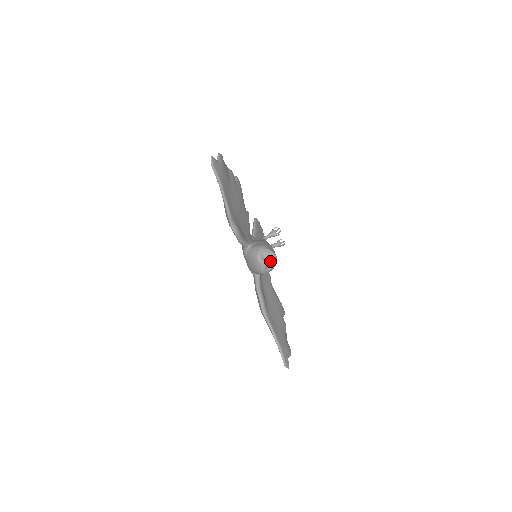
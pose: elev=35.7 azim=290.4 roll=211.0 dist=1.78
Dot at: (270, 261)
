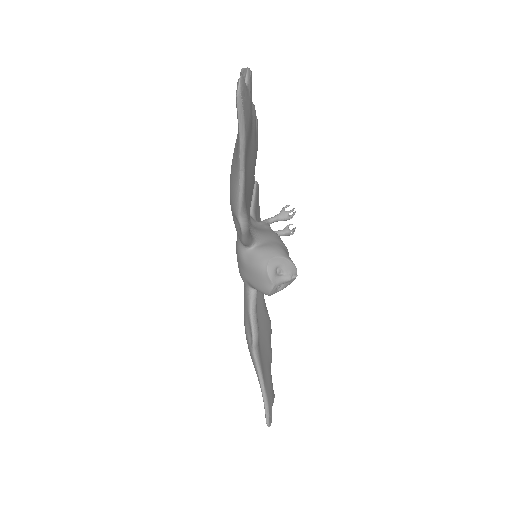
Dot at: (287, 279)
